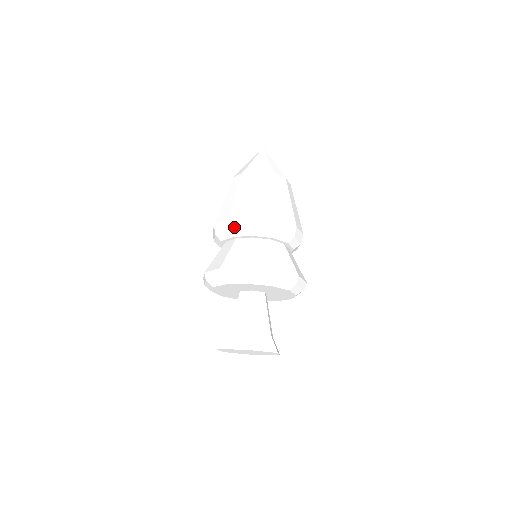
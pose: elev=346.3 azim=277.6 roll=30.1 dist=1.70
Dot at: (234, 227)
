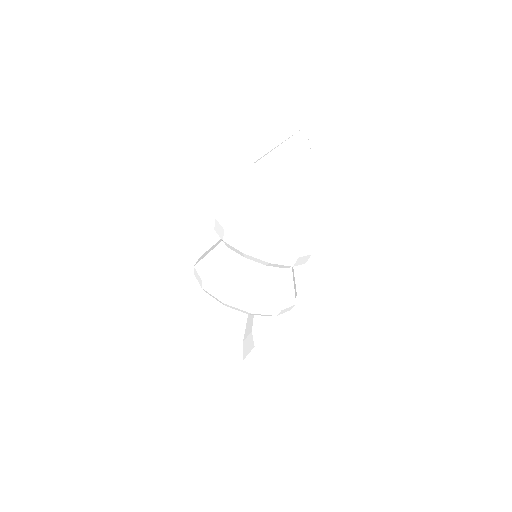
Dot at: (228, 242)
